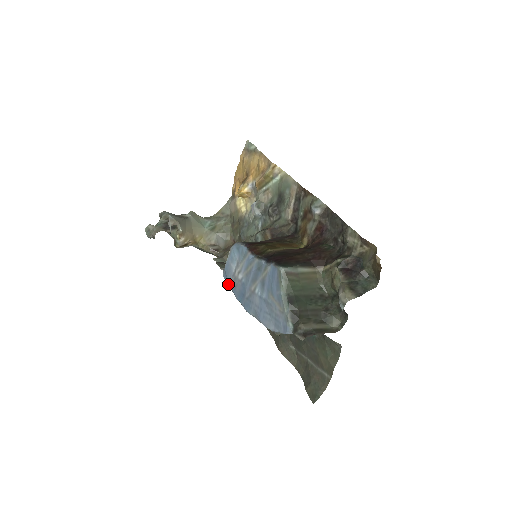
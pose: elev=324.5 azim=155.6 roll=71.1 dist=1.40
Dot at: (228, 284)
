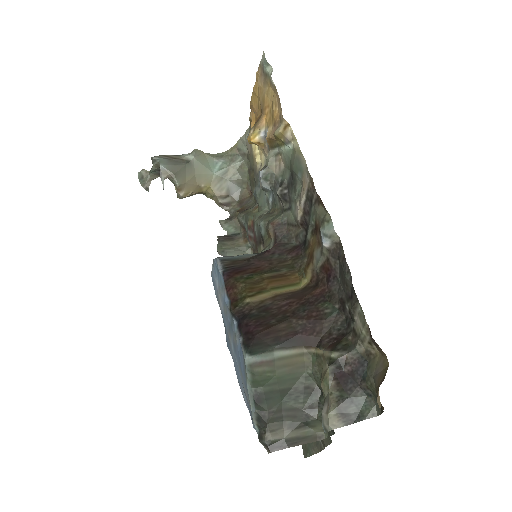
Dot at: occluded
